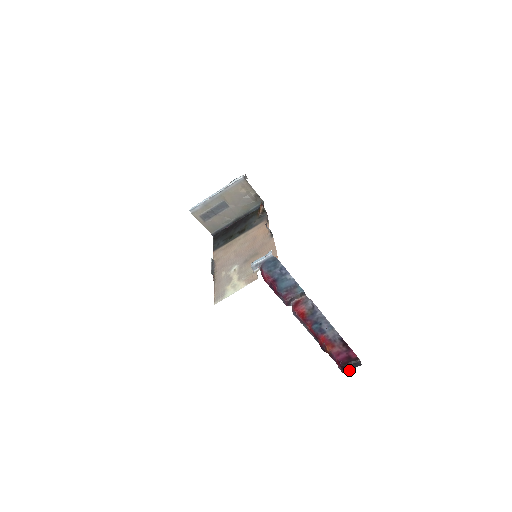
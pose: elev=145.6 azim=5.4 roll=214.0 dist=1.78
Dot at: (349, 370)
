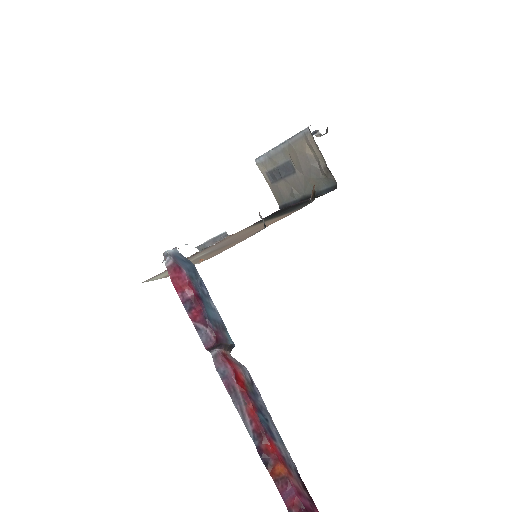
Dot at: out of frame
